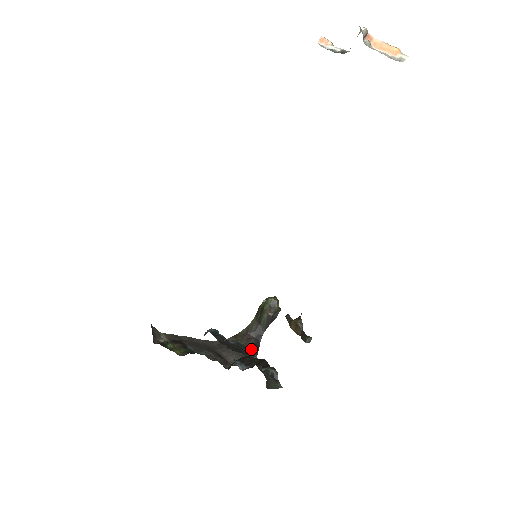
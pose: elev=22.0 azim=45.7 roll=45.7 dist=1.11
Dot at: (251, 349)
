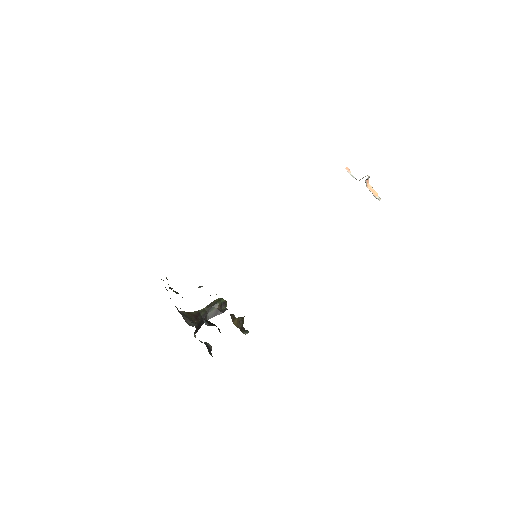
Dot at: (196, 326)
